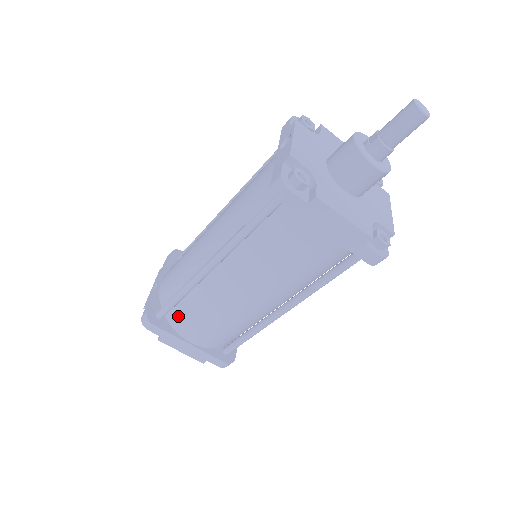
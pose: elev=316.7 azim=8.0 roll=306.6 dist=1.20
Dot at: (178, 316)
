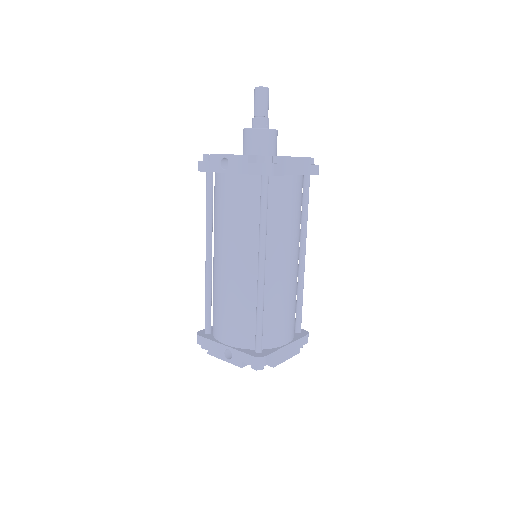
Dot at: (268, 335)
